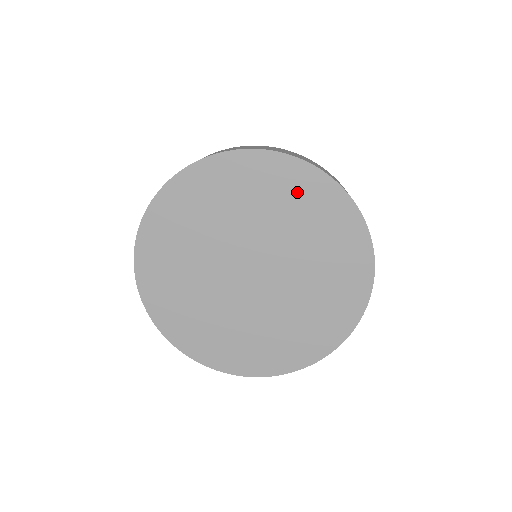
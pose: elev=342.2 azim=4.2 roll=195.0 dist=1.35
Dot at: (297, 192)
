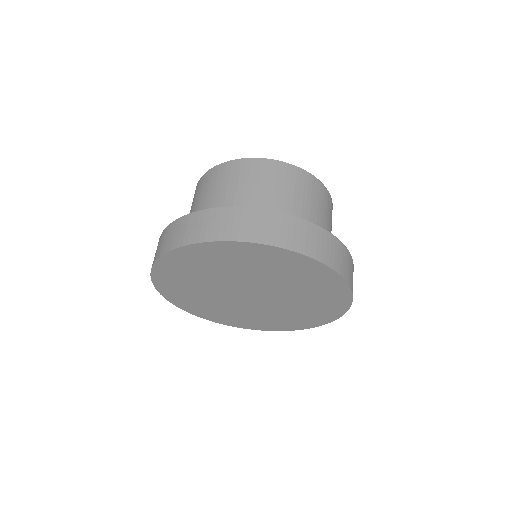
Dot at: (293, 267)
